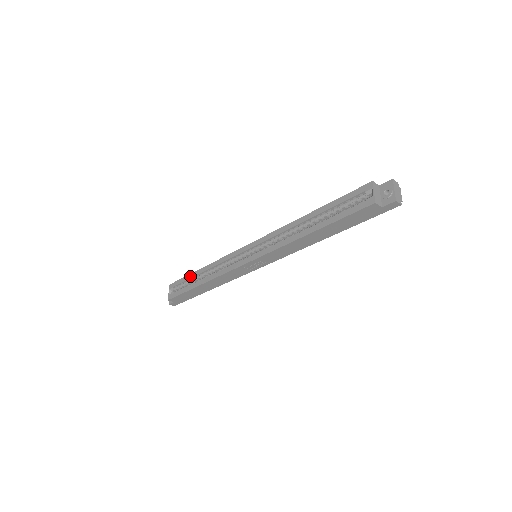
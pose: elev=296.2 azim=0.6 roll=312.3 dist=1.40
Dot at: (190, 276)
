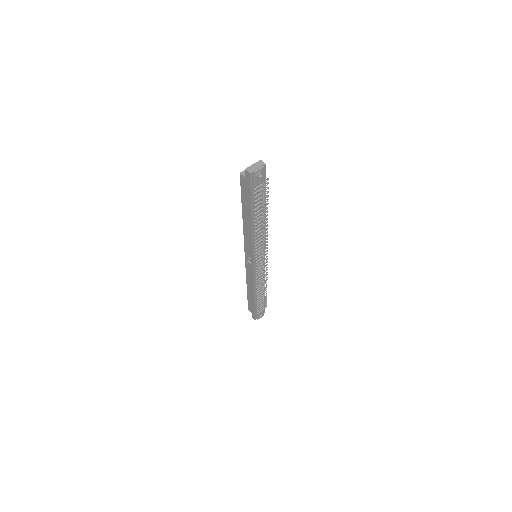
Dot at: occluded
